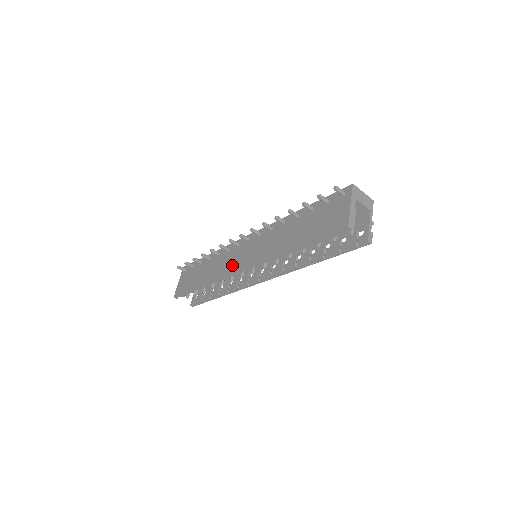
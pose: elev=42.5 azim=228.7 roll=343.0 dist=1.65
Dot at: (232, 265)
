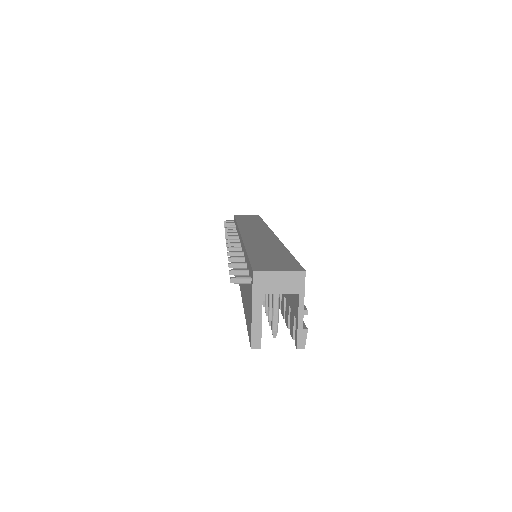
Dot at: occluded
